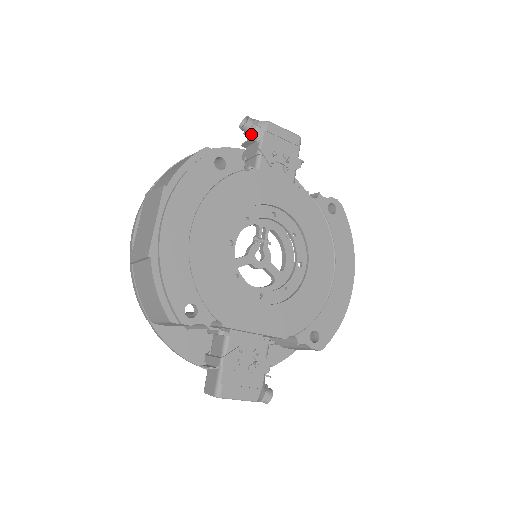
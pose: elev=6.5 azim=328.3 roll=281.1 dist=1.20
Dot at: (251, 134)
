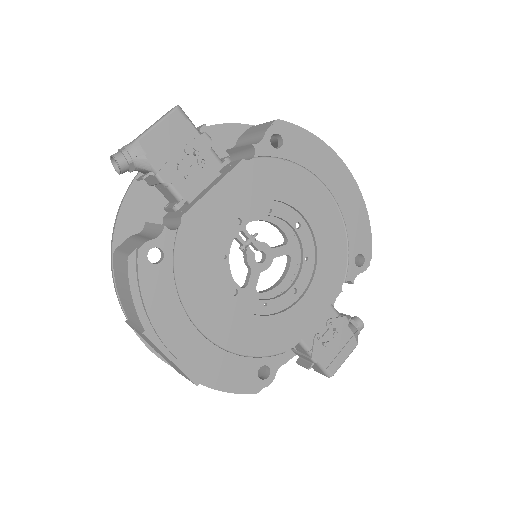
Dot at: (136, 169)
